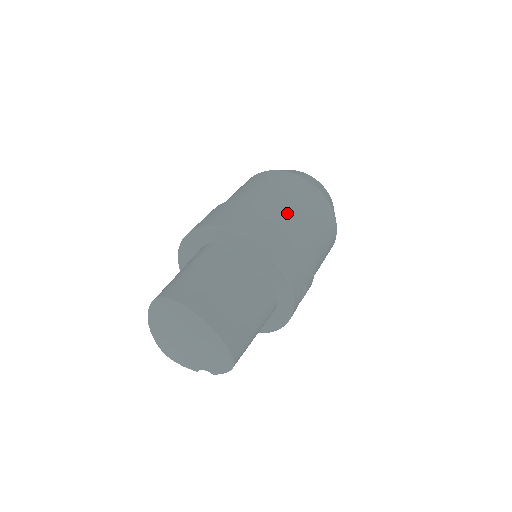
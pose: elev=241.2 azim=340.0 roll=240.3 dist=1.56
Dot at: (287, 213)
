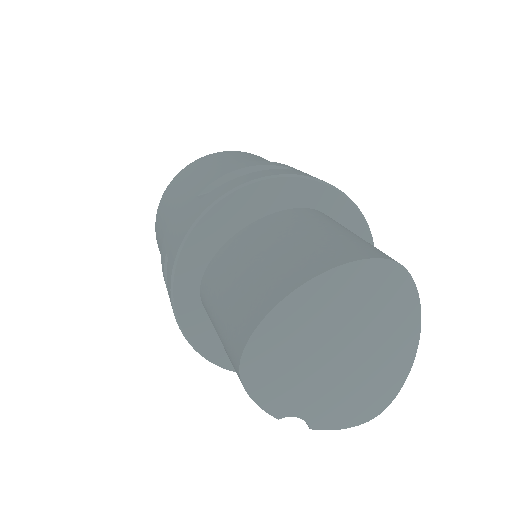
Dot at: occluded
